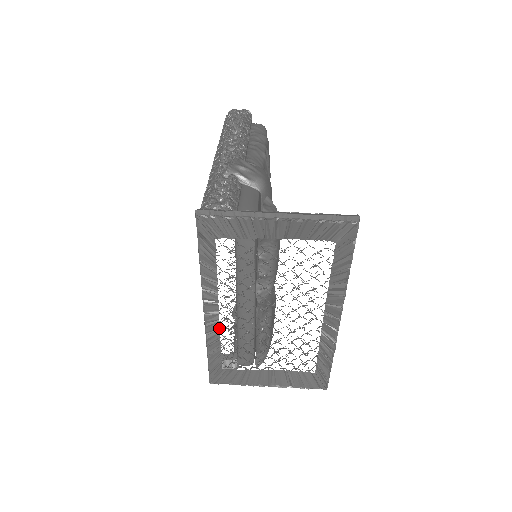
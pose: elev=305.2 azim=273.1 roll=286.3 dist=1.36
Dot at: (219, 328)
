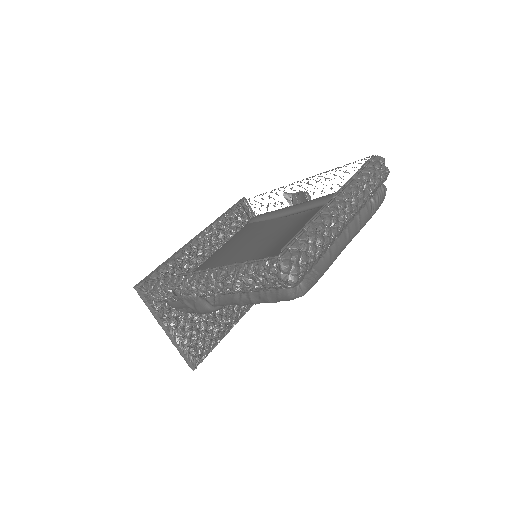
Dot at: occluded
